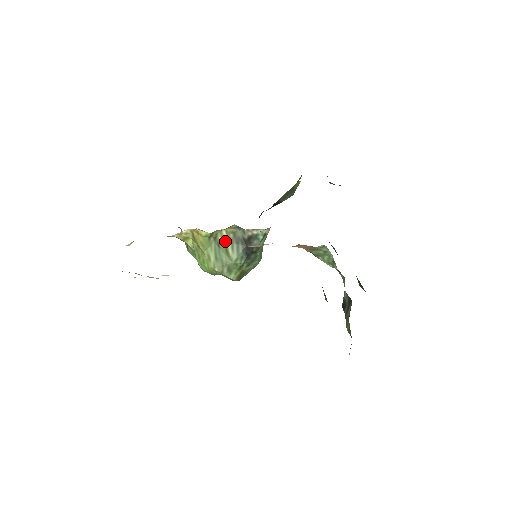
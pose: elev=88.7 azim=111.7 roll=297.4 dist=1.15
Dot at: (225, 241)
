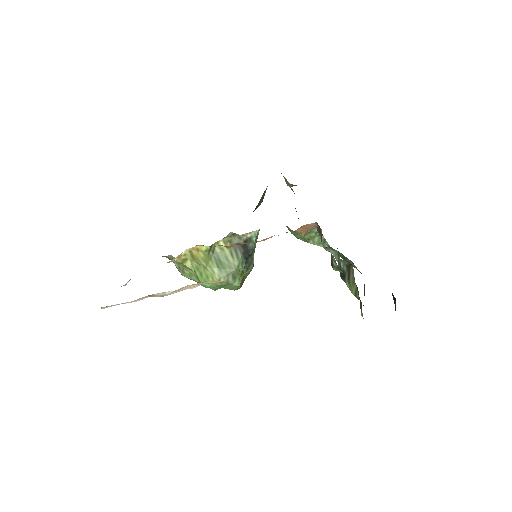
Dot at: (224, 251)
